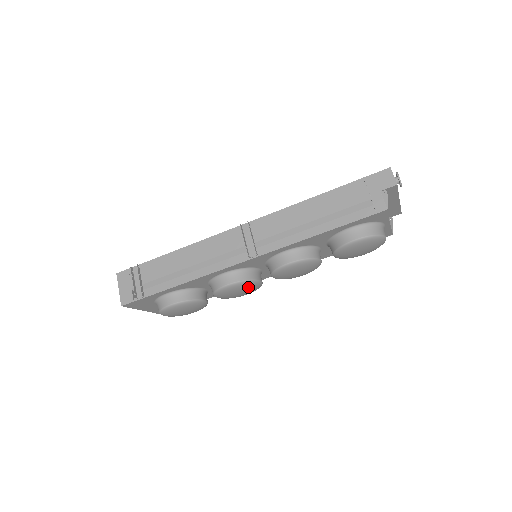
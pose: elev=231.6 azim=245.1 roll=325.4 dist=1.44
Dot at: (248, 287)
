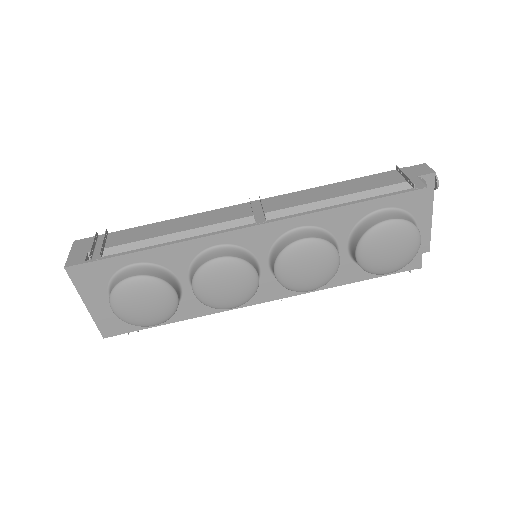
Dot at: (241, 276)
